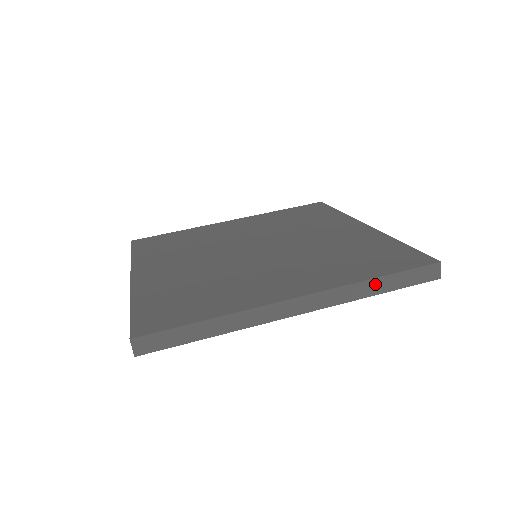
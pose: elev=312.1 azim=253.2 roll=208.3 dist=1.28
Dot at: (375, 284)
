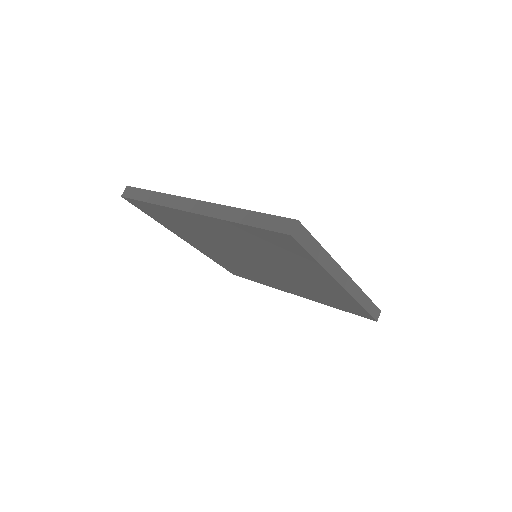
Dot at: (244, 214)
